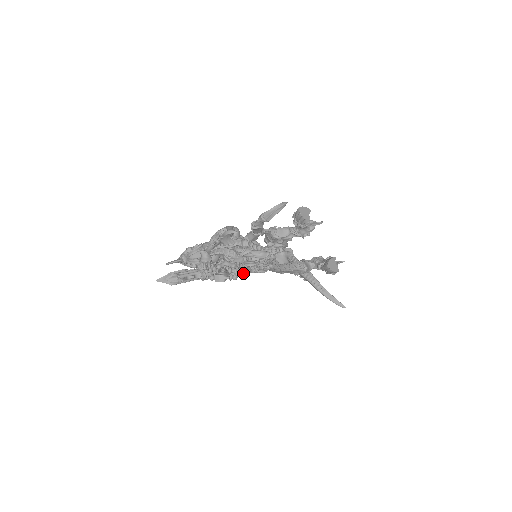
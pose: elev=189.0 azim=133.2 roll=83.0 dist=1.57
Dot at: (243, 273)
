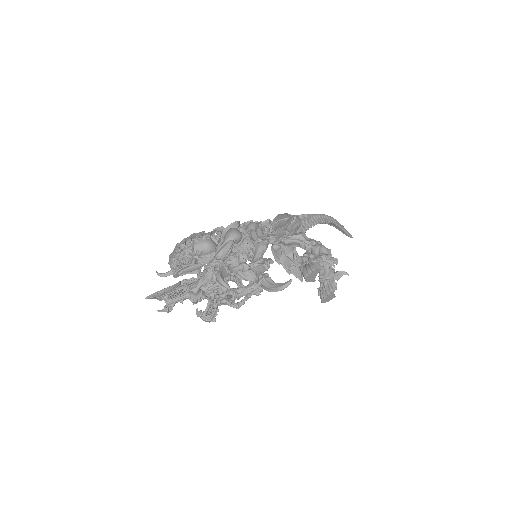
Dot at: occluded
